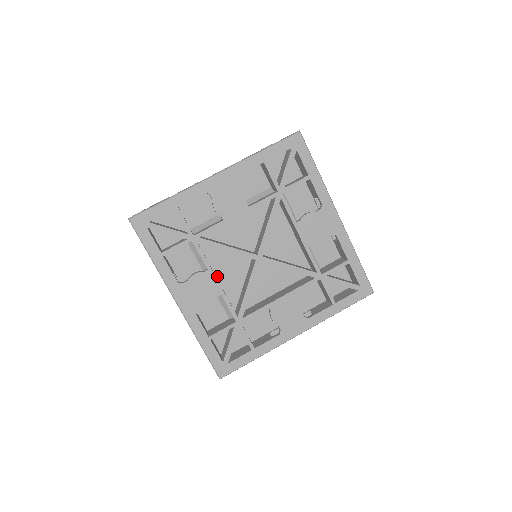
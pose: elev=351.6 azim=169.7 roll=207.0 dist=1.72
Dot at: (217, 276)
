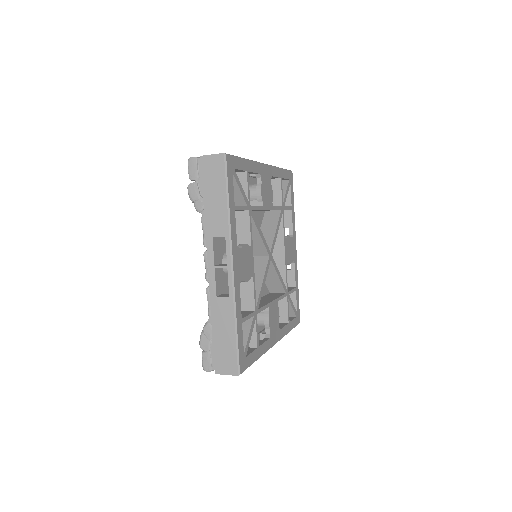
Dot at: occluded
